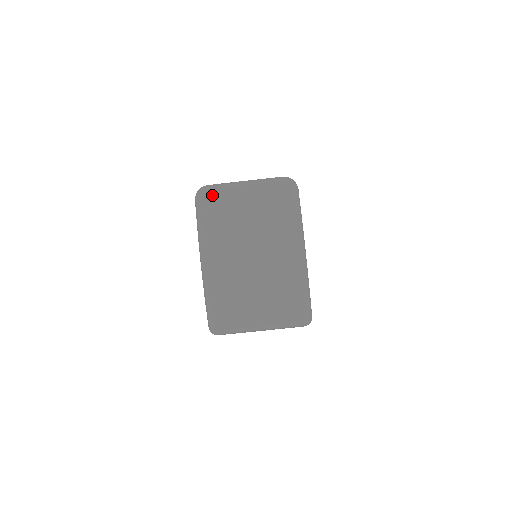
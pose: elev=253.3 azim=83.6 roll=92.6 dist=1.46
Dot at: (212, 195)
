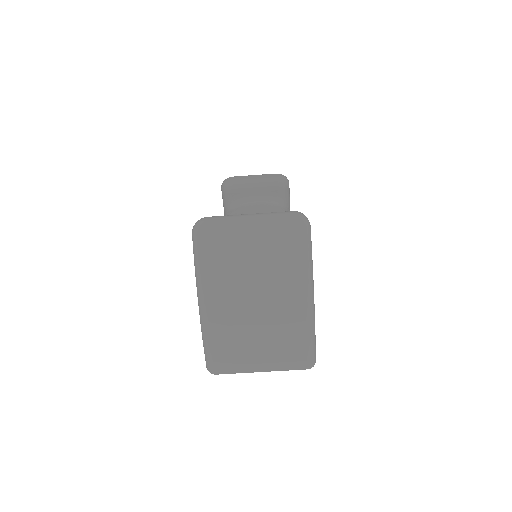
Dot at: (212, 232)
